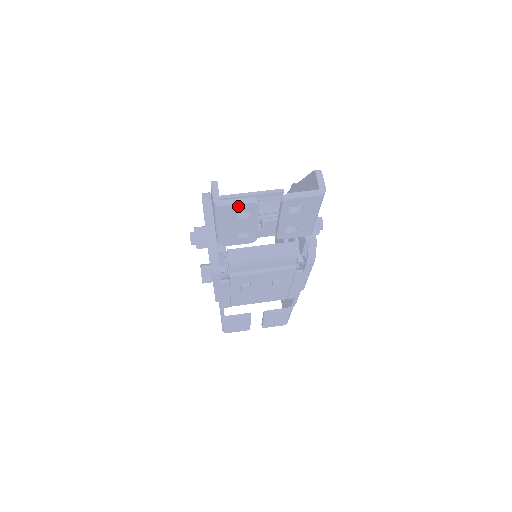
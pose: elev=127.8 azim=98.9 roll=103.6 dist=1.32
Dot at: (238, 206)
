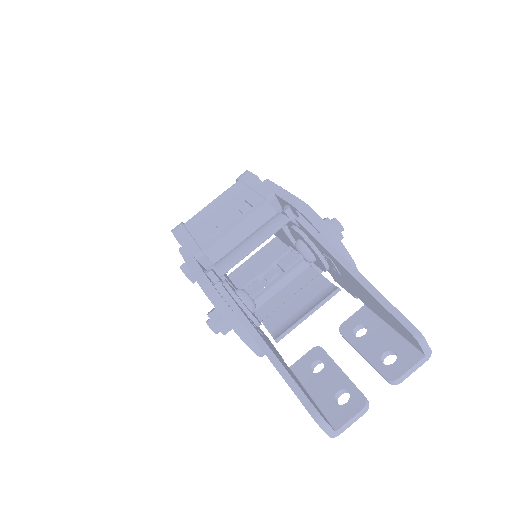
Dot at: (352, 420)
